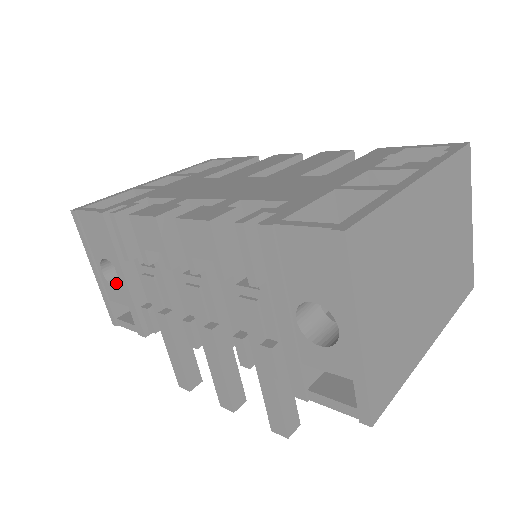
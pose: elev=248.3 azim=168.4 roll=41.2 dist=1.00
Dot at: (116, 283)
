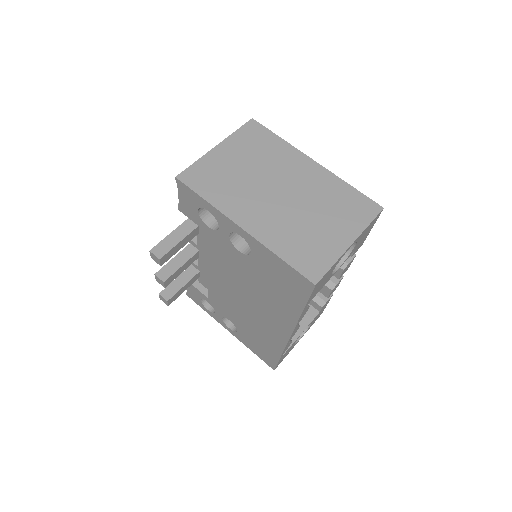
Dot at: occluded
